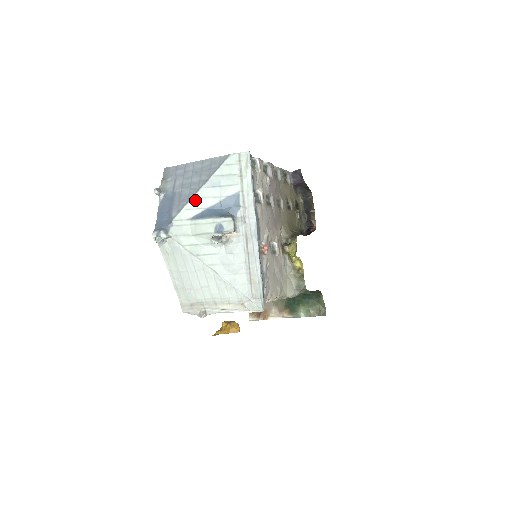
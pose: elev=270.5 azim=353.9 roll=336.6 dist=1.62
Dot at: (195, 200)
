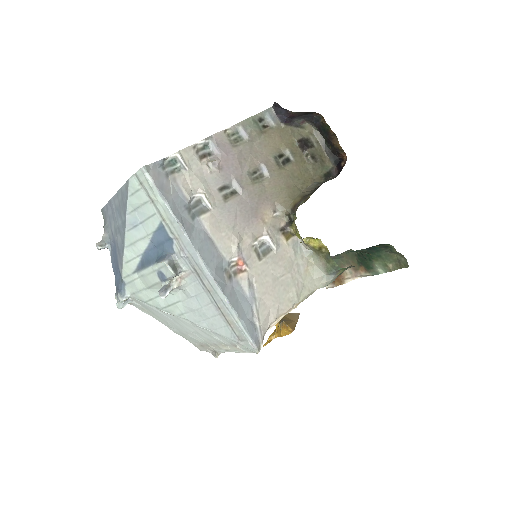
Dot at: (128, 249)
